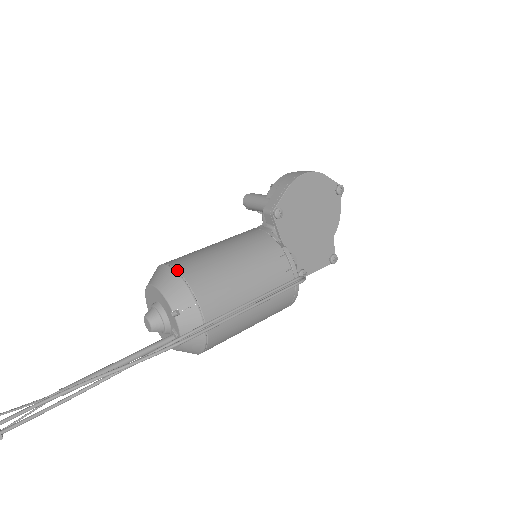
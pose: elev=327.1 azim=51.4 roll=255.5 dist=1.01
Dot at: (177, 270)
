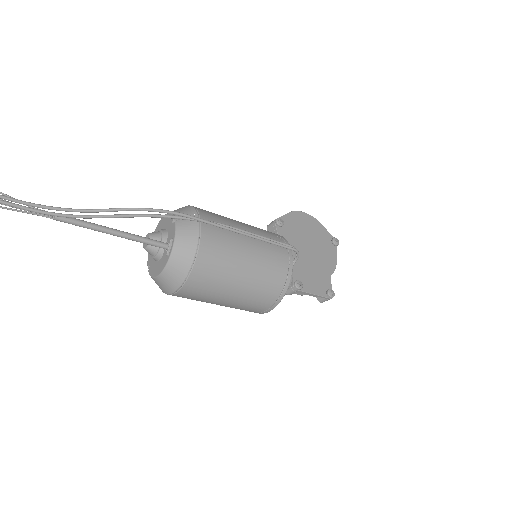
Dot at: occluded
